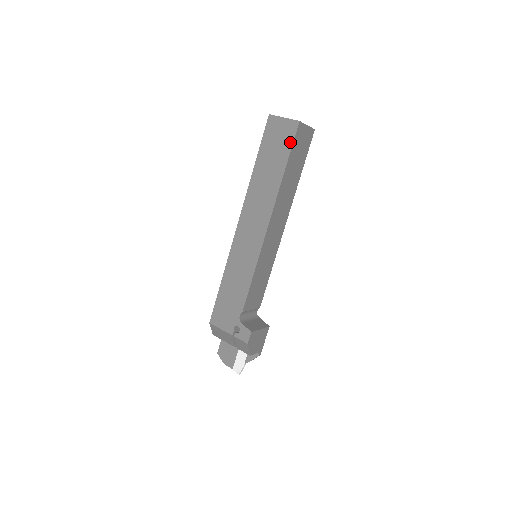
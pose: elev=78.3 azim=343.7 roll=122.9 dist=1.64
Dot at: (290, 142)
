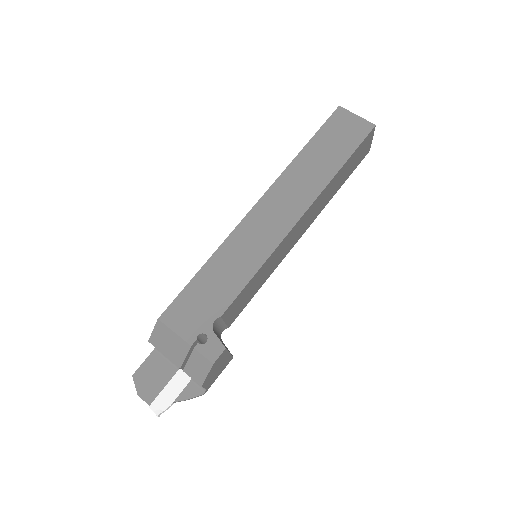
Dot at: (358, 141)
